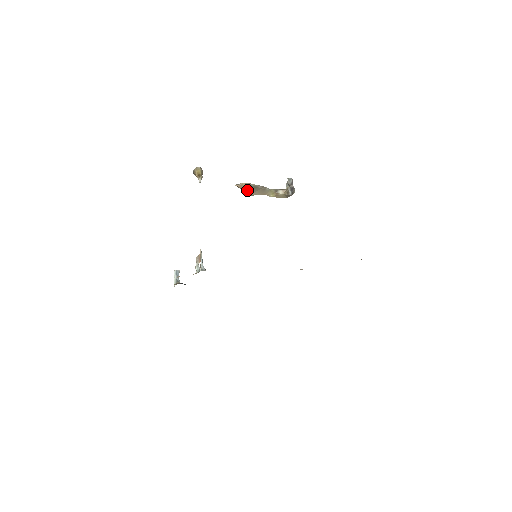
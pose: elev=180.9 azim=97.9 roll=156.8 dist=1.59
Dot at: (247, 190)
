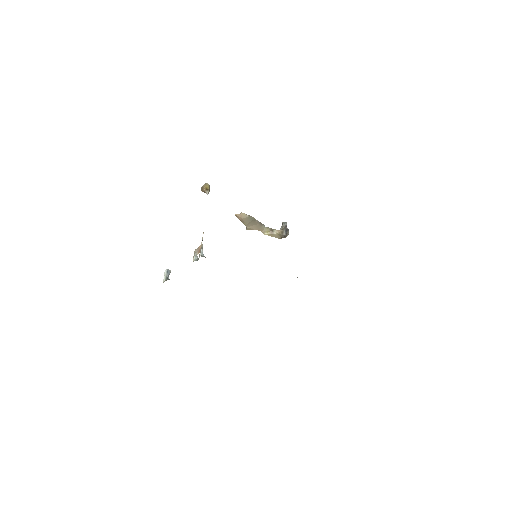
Dot at: (245, 221)
